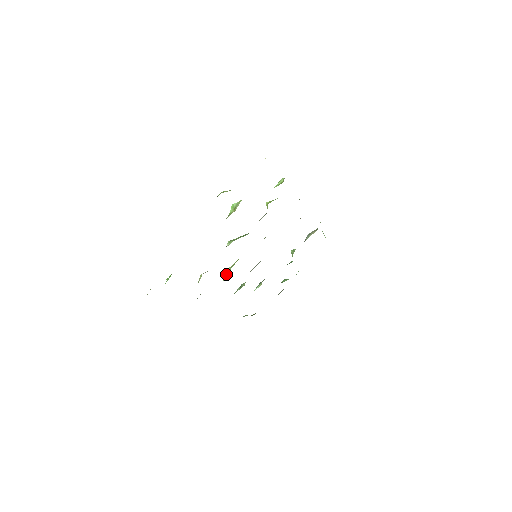
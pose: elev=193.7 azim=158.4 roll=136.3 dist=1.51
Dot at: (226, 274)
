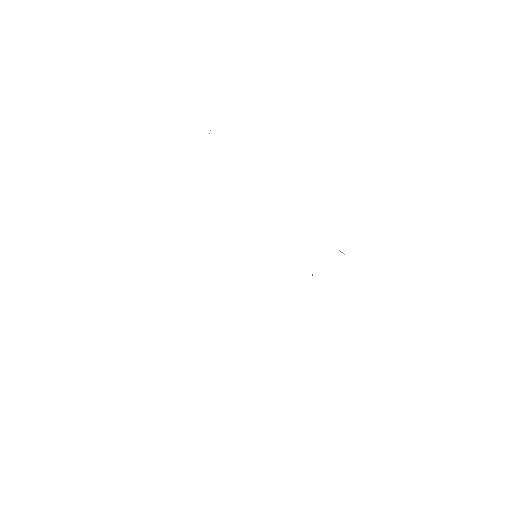
Dot at: occluded
